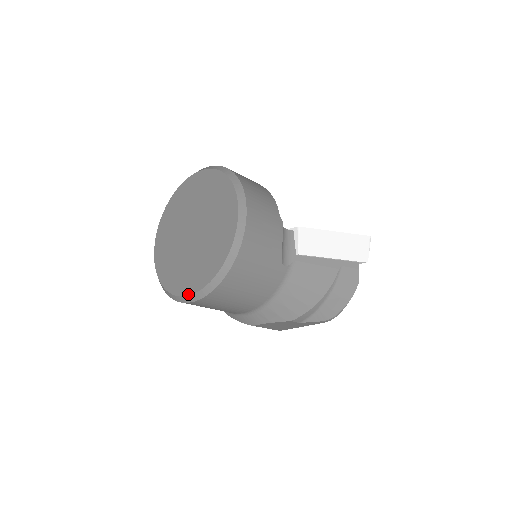
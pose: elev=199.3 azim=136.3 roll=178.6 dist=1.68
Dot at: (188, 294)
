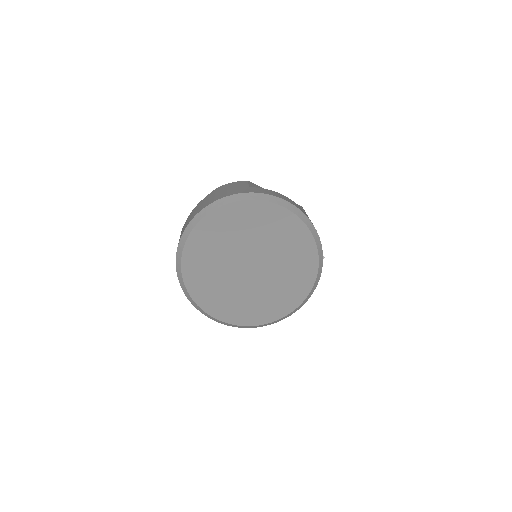
Dot at: (220, 320)
